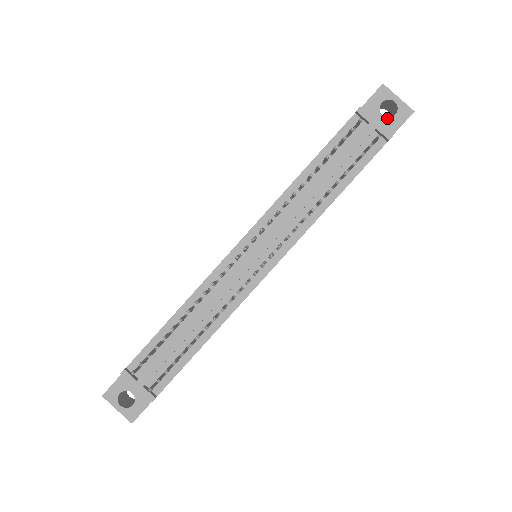
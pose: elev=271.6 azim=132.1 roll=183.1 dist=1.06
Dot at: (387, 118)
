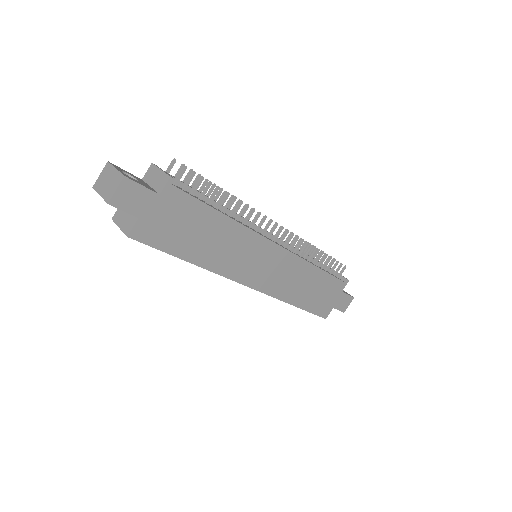
Dot at: occluded
